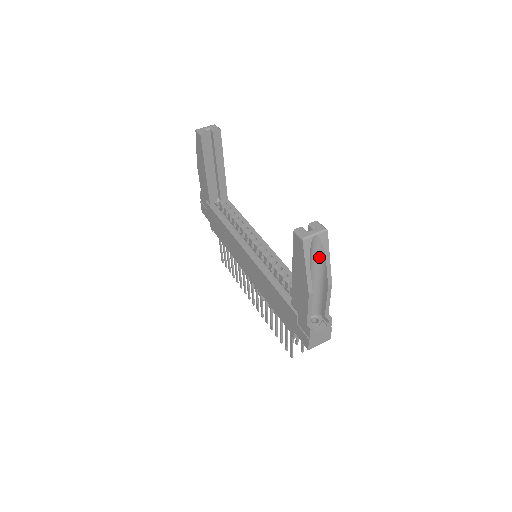
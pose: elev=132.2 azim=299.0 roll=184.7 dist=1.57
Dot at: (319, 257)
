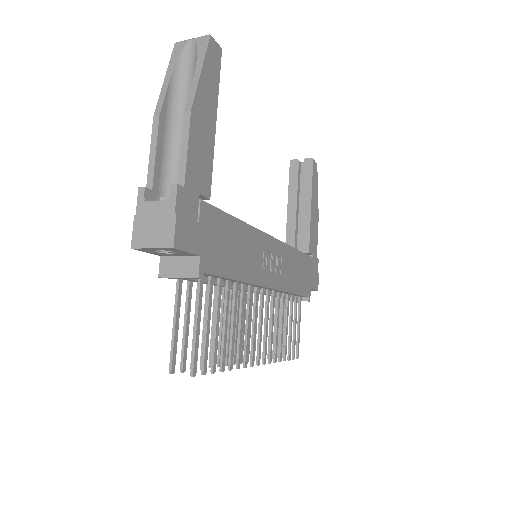
Dot at: occluded
